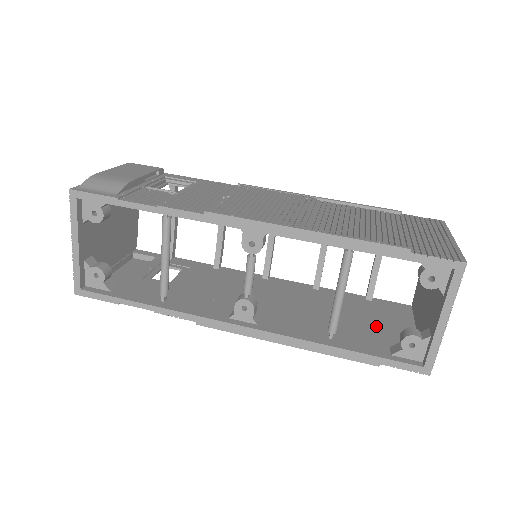
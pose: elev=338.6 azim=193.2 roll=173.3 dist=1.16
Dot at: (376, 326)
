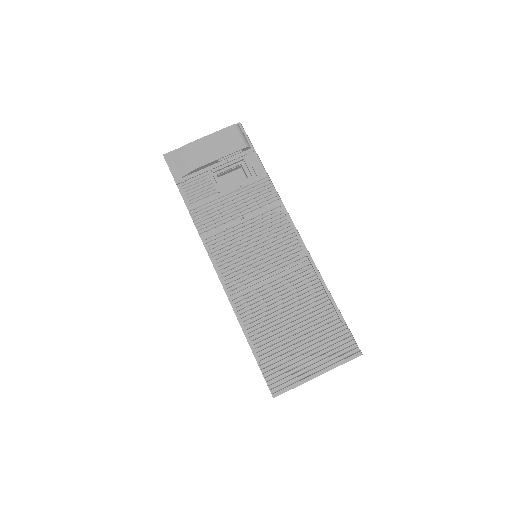
Dot at: occluded
